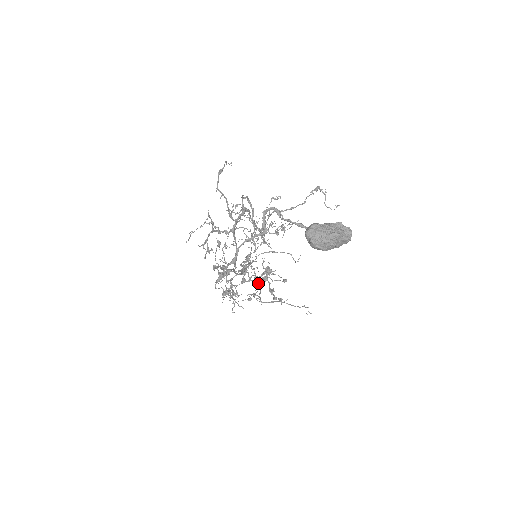
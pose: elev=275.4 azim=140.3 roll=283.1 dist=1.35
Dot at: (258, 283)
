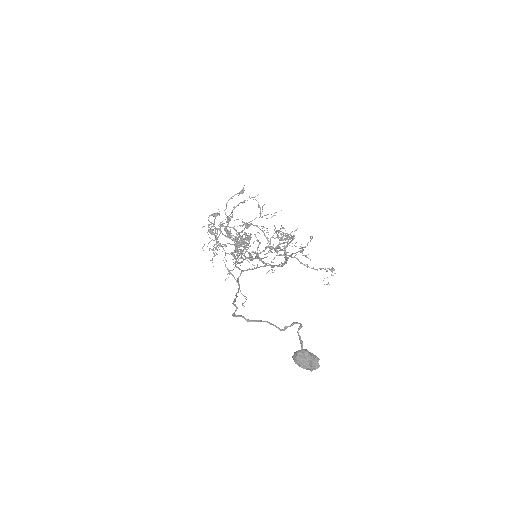
Dot at: occluded
